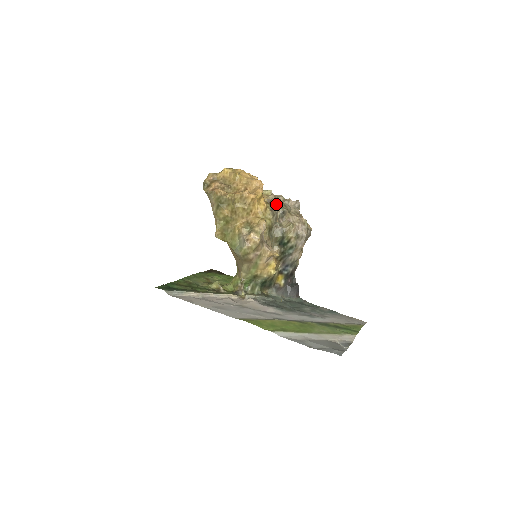
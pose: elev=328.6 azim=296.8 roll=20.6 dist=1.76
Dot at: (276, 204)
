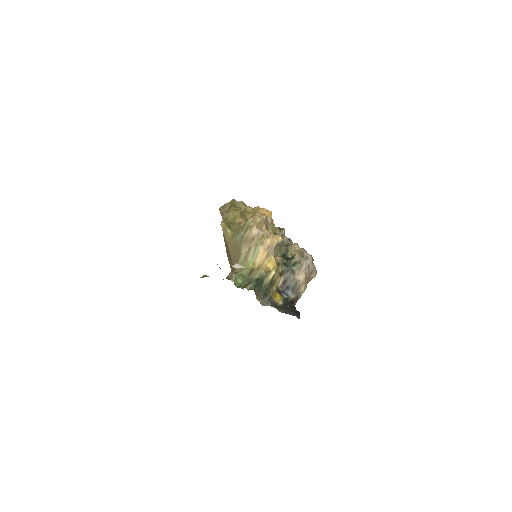
Dot at: (283, 228)
